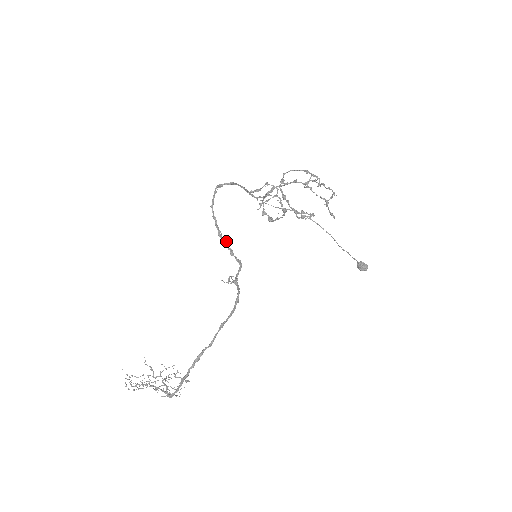
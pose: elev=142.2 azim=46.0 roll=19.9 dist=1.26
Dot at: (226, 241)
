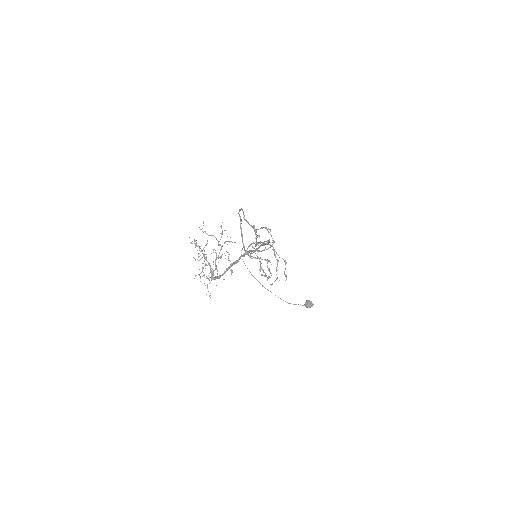
Dot at: (251, 226)
